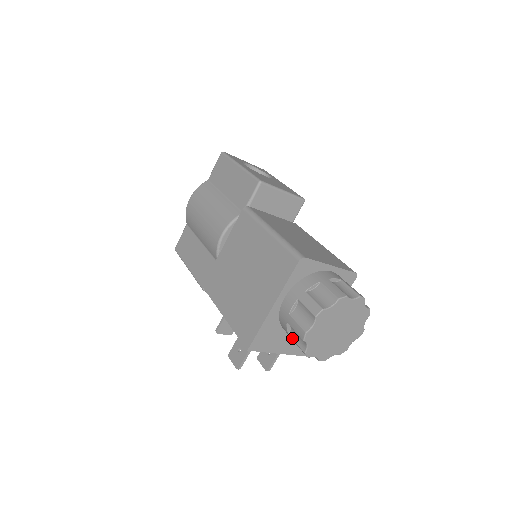
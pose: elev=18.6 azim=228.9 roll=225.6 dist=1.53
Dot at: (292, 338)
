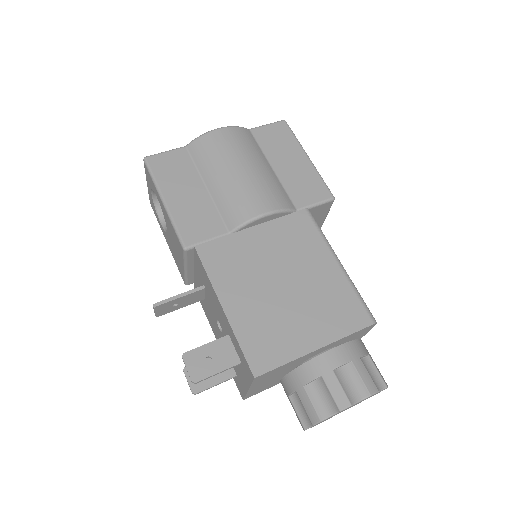
Dot at: (308, 394)
